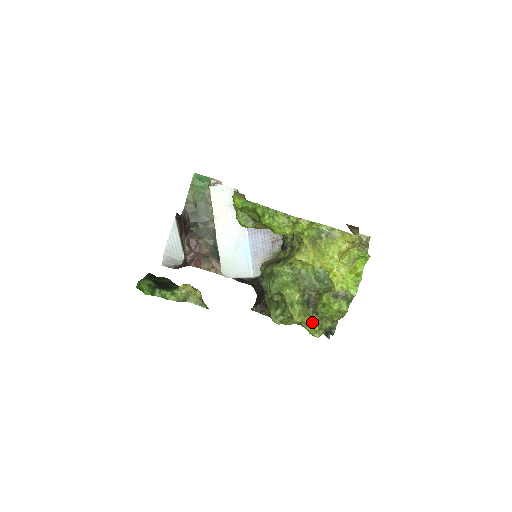
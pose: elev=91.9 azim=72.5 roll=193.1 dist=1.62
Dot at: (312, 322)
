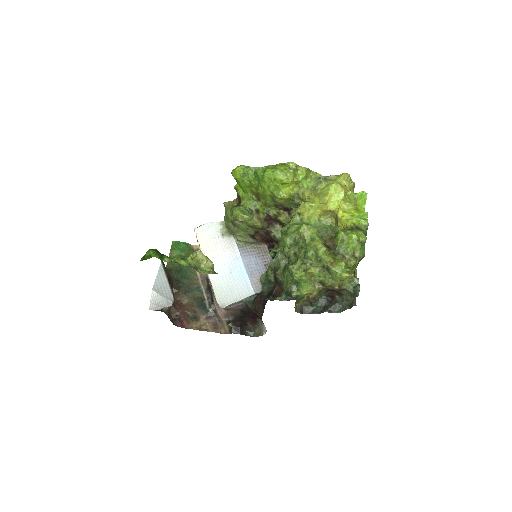
Dot at: (336, 261)
